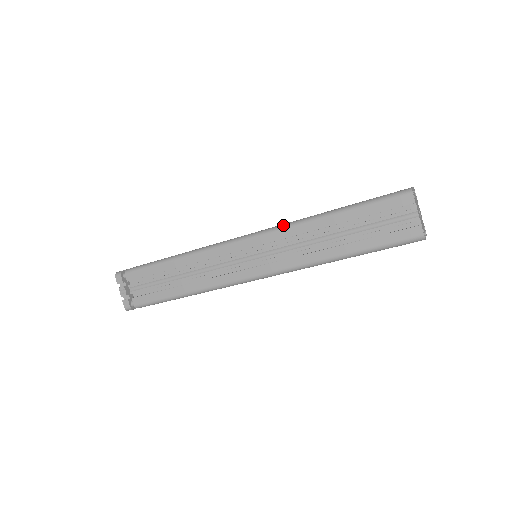
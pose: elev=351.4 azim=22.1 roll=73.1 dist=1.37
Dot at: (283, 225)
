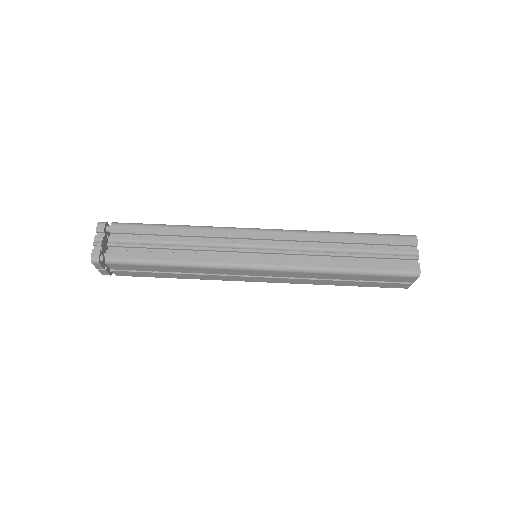
Dot at: (301, 230)
